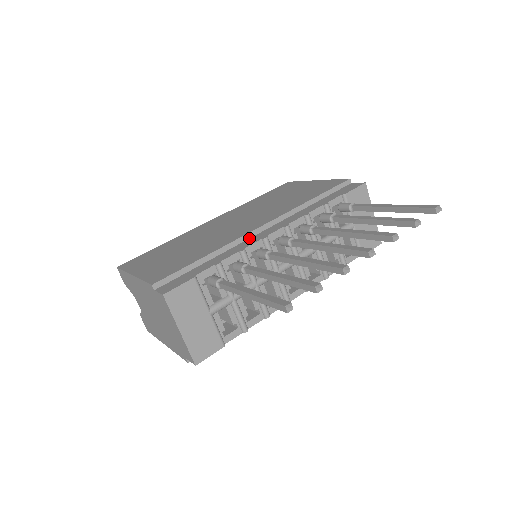
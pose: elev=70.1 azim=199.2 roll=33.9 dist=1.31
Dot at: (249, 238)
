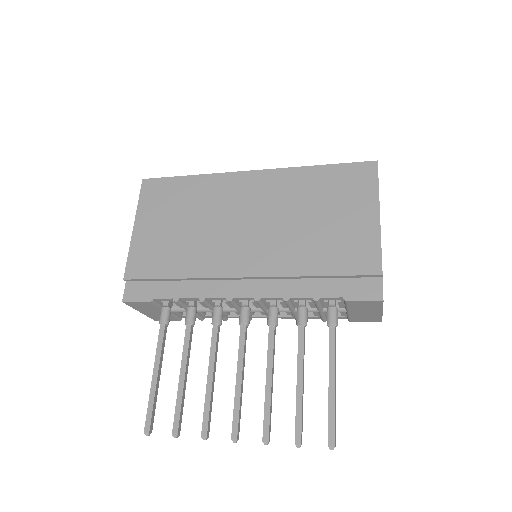
Dot at: (225, 279)
